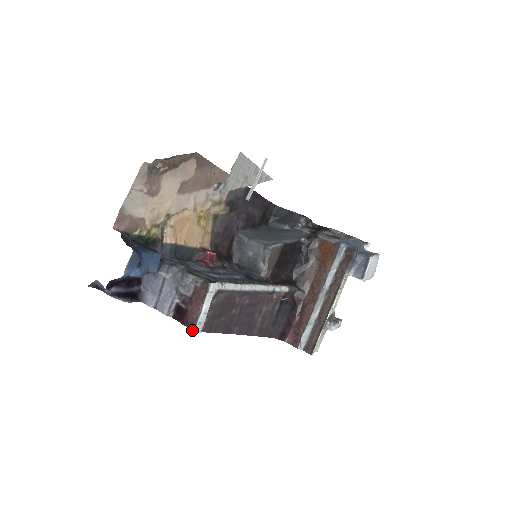
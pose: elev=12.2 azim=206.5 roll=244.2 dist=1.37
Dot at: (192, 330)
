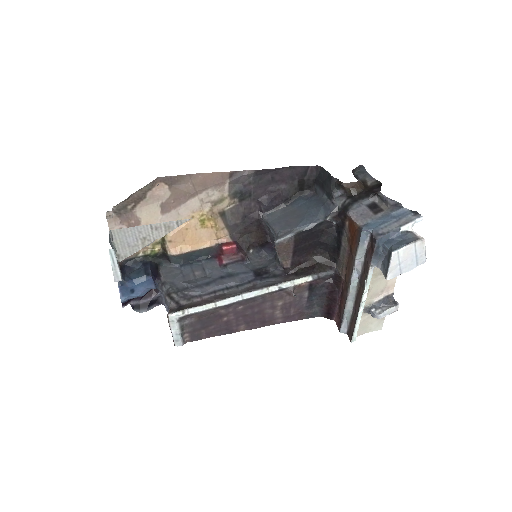
Dot at: (174, 344)
